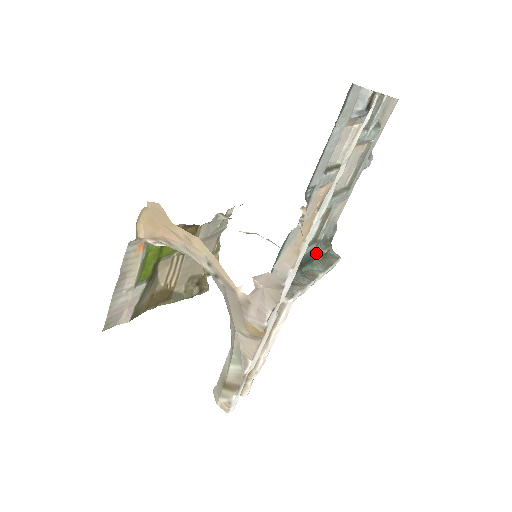
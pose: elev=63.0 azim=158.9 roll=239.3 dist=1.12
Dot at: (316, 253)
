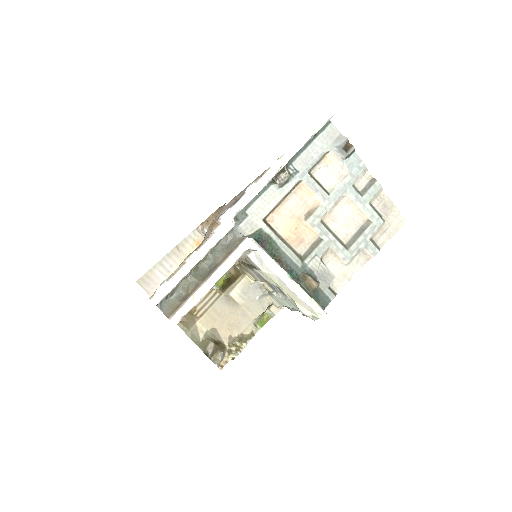
Dot at: (300, 277)
